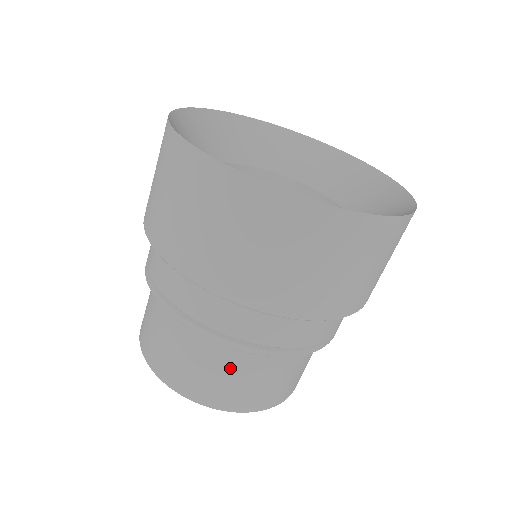
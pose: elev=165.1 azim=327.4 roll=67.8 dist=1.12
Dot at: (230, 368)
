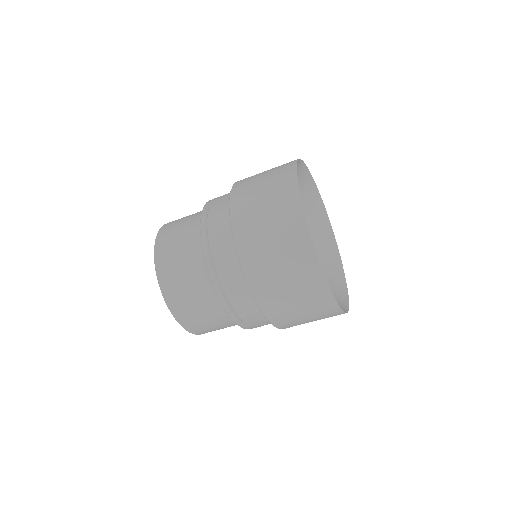
Dot at: (209, 312)
